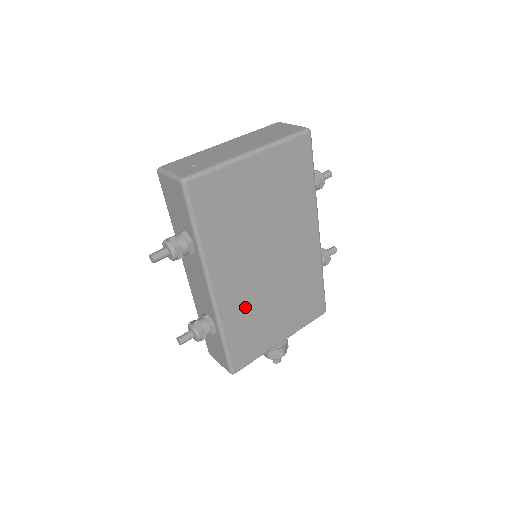
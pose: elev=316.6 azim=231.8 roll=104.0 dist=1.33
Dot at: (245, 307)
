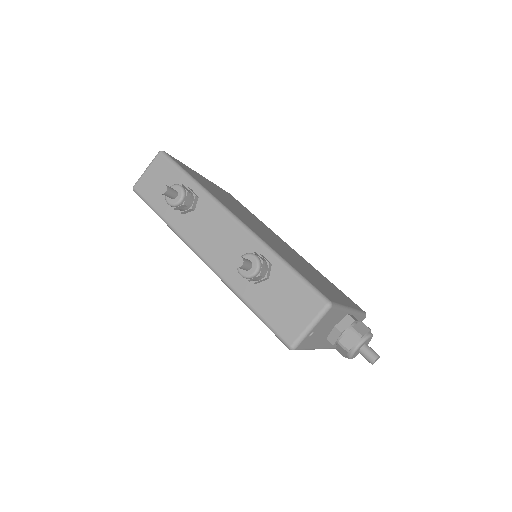
Dot at: (279, 250)
